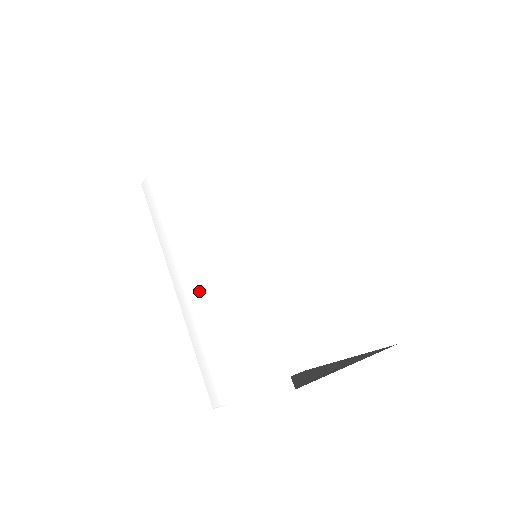
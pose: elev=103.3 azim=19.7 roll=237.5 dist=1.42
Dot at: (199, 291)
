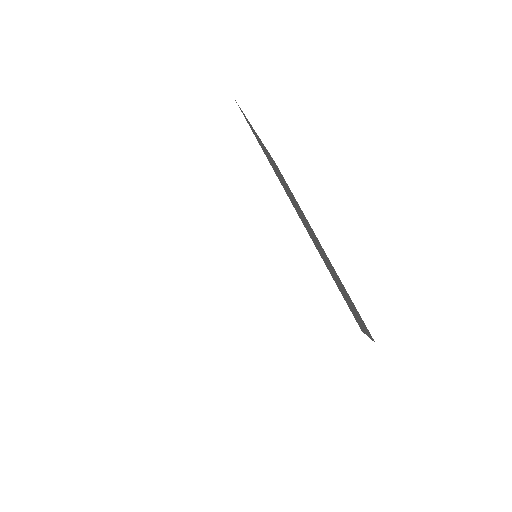
Dot at: occluded
